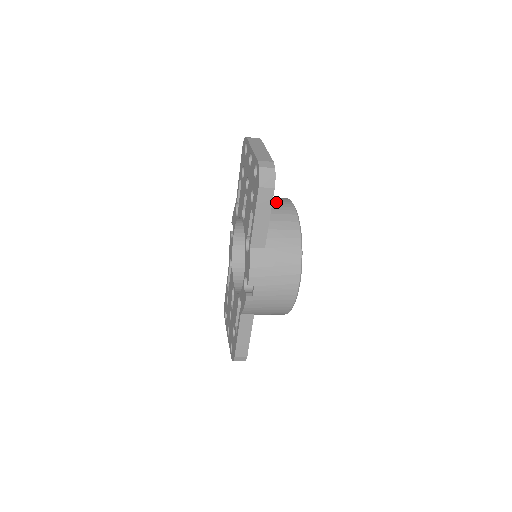
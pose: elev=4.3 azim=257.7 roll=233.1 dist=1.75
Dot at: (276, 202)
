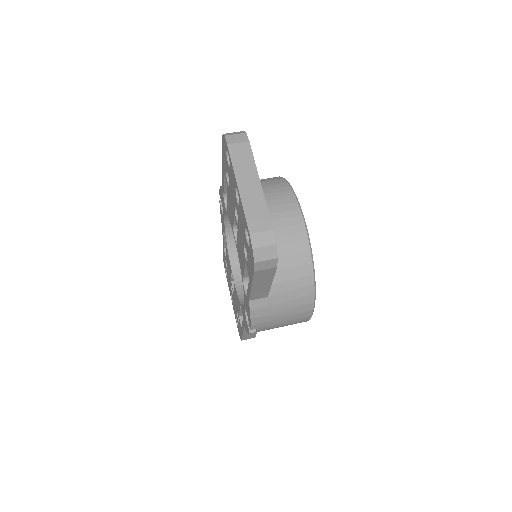
Dot at: (278, 216)
